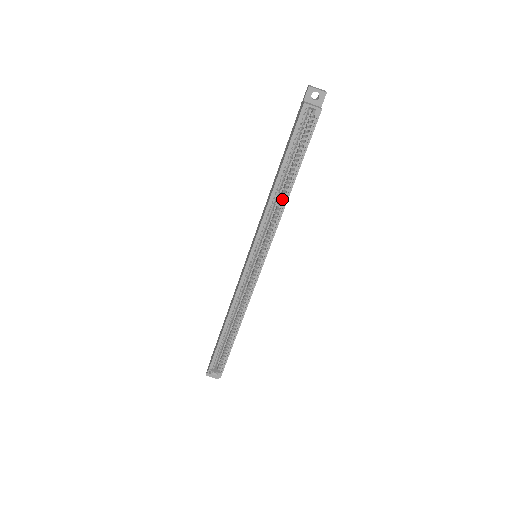
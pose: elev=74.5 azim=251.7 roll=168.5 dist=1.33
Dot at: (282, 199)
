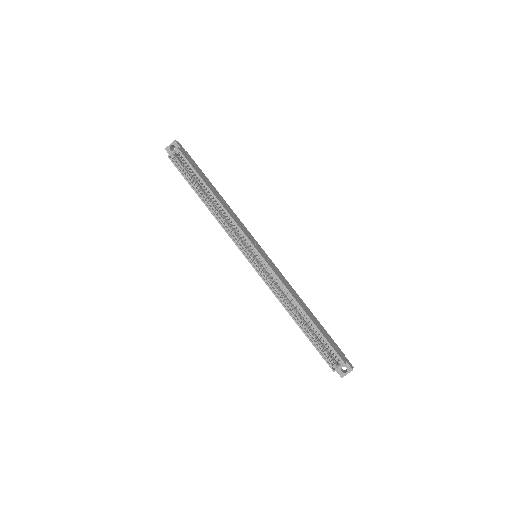
Dot at: occluded
